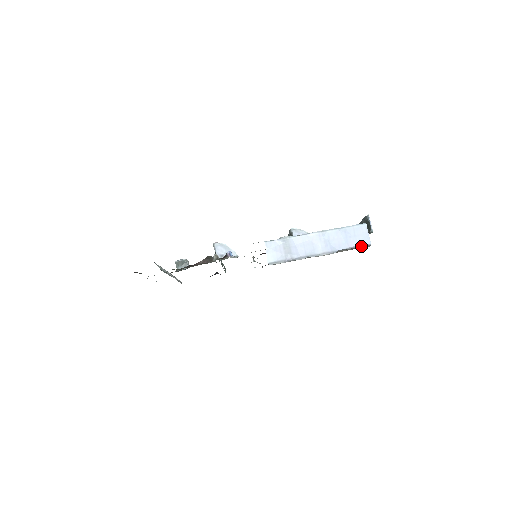
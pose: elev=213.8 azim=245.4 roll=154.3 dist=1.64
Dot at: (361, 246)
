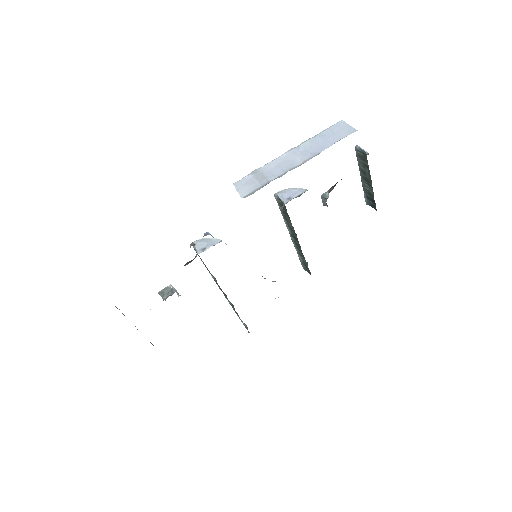
Dot at: (345, 135)
